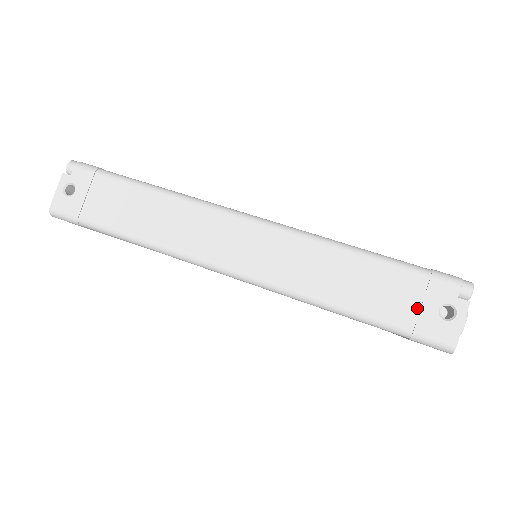
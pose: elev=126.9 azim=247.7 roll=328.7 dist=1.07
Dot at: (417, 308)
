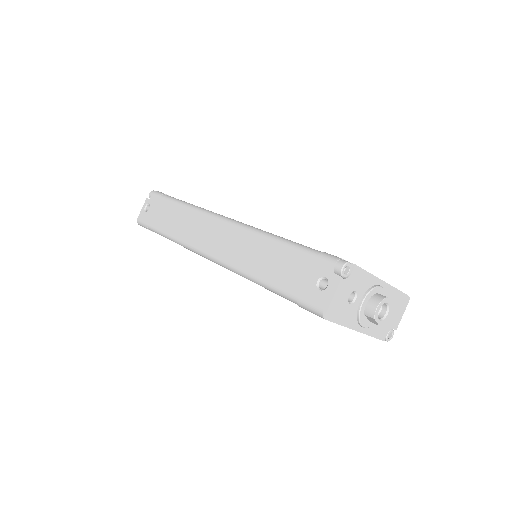
Dot at: (304, 280)
